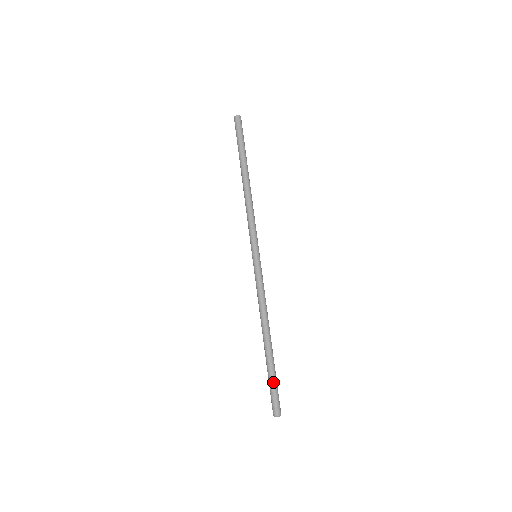
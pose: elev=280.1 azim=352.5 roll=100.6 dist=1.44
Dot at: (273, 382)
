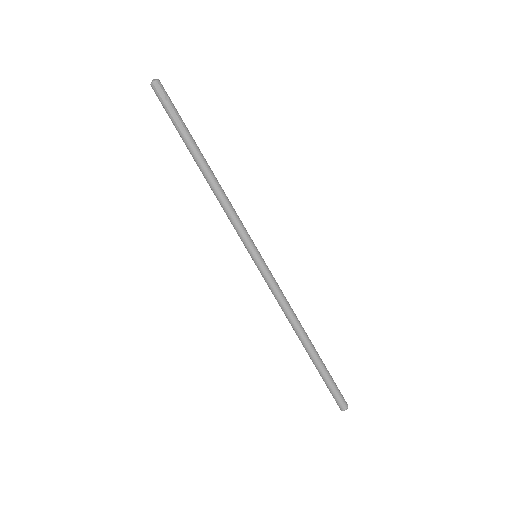
Dot at: (329, 381)
